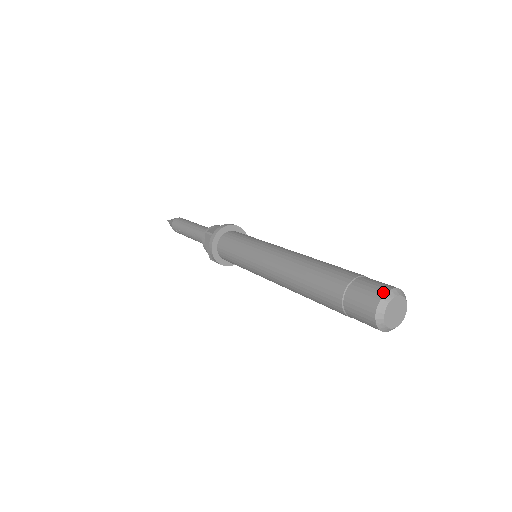
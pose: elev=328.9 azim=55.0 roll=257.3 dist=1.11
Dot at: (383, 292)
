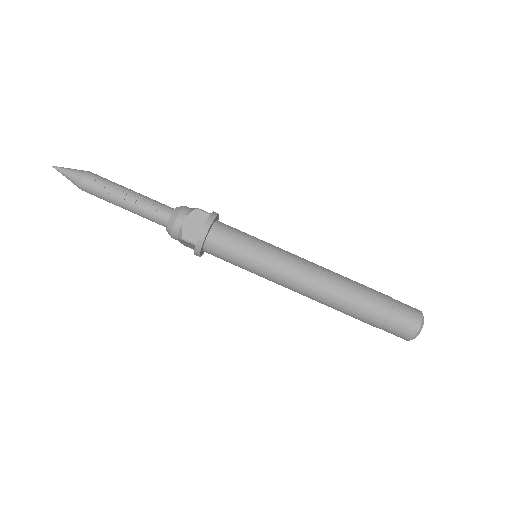
Dot at: occluded
